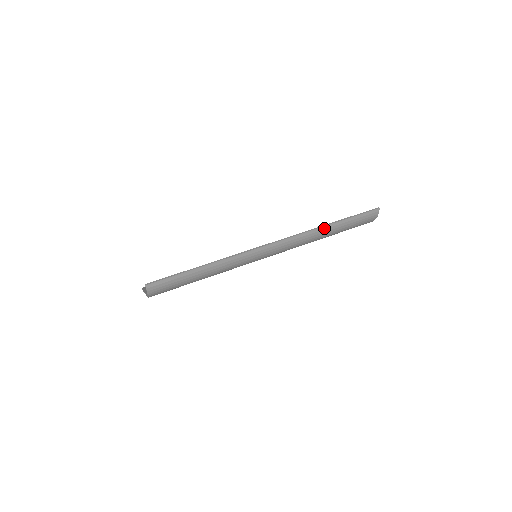
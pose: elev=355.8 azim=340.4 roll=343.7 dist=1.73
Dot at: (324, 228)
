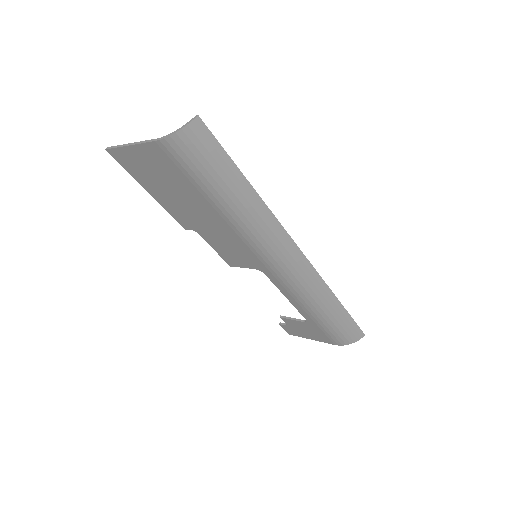
Dot at: (333, 297)
